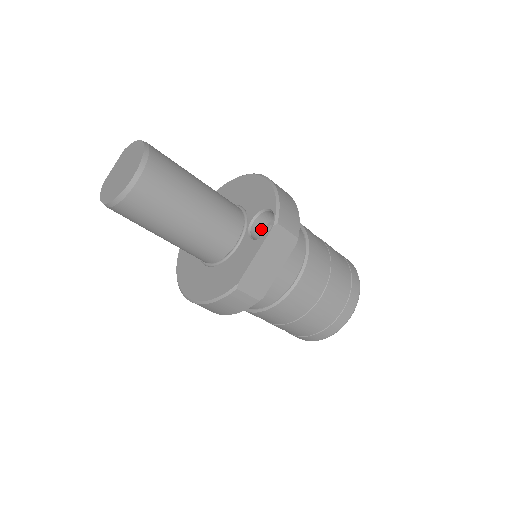
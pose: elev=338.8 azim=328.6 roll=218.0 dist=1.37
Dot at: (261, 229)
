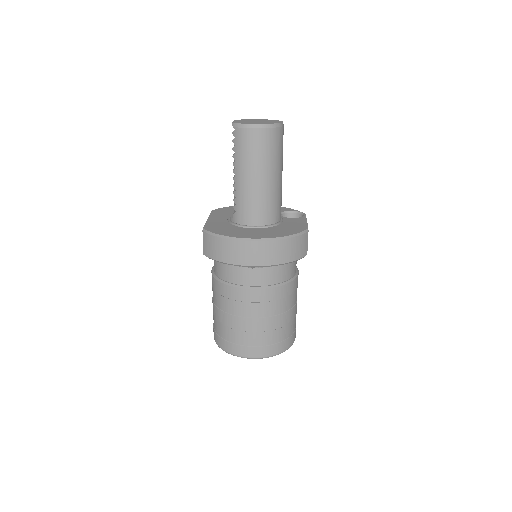
Dot at: occluded
